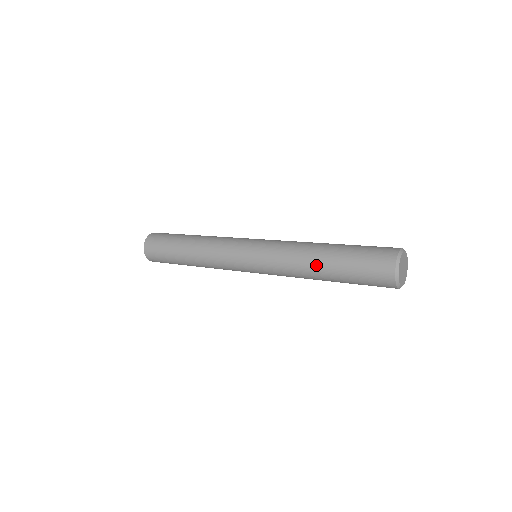
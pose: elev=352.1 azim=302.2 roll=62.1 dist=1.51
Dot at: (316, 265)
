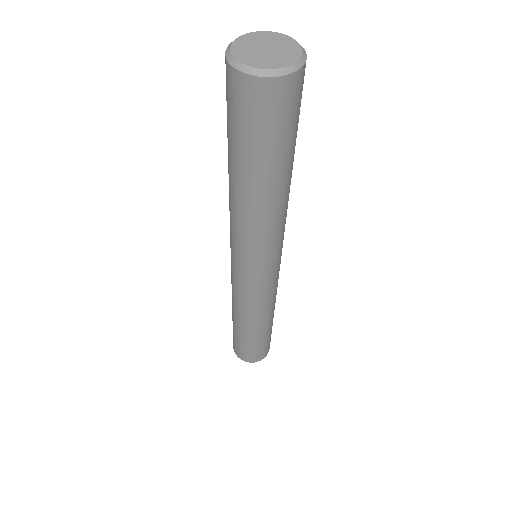
Dot at: occluded
